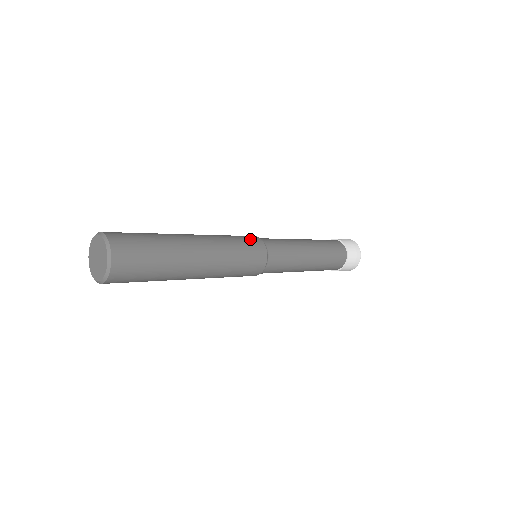
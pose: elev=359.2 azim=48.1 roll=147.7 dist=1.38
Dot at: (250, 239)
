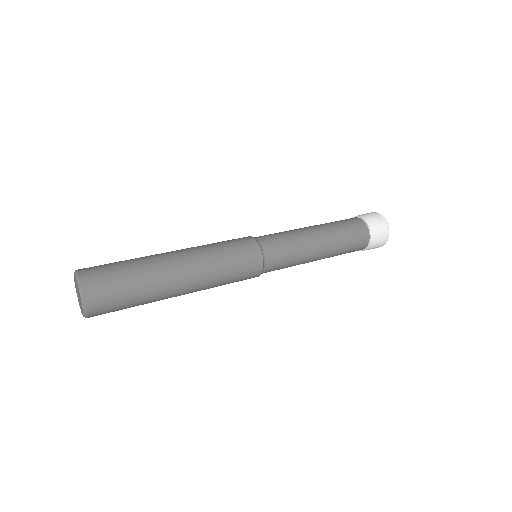
Dot at: (249, 268)
